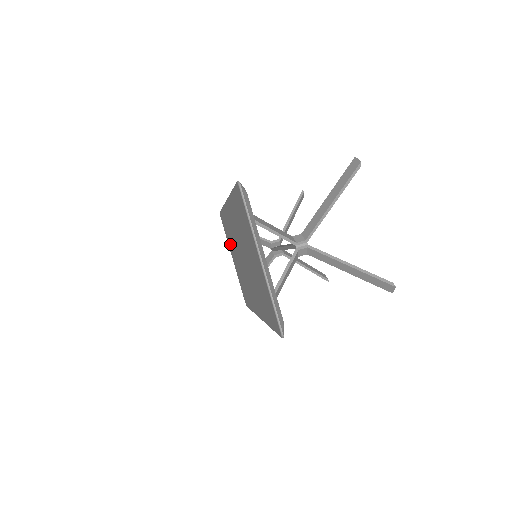
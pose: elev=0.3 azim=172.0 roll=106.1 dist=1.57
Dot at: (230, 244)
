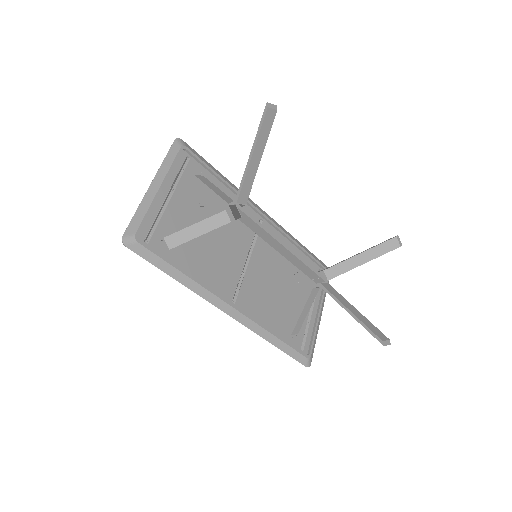
Dot at: (307, 288)
